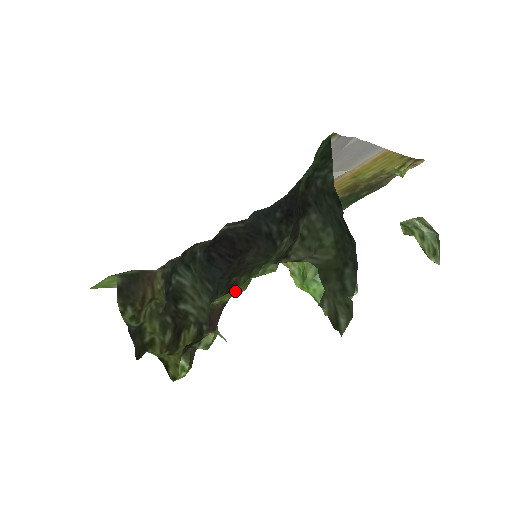
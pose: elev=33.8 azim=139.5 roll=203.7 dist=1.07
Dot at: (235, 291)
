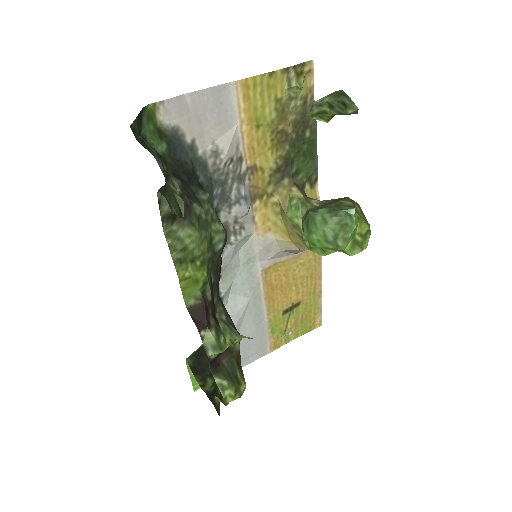
Dot at: (209, 285)
